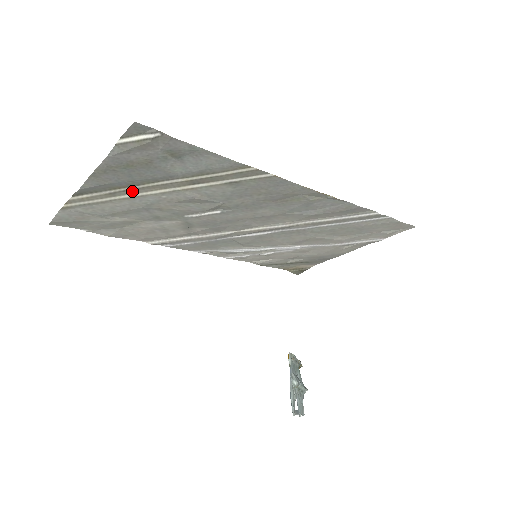
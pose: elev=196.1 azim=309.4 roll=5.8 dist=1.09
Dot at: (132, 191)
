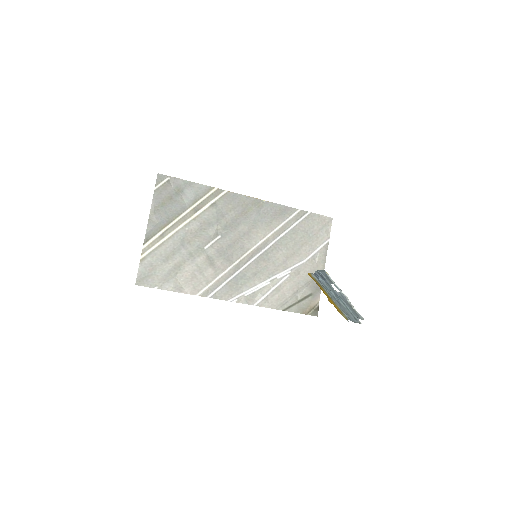
Dot at: (171, 230)
